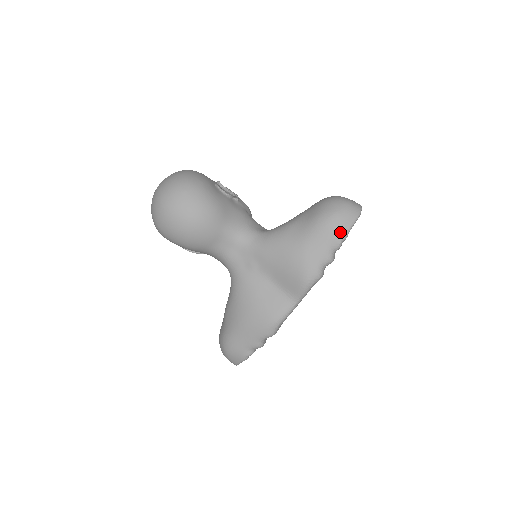
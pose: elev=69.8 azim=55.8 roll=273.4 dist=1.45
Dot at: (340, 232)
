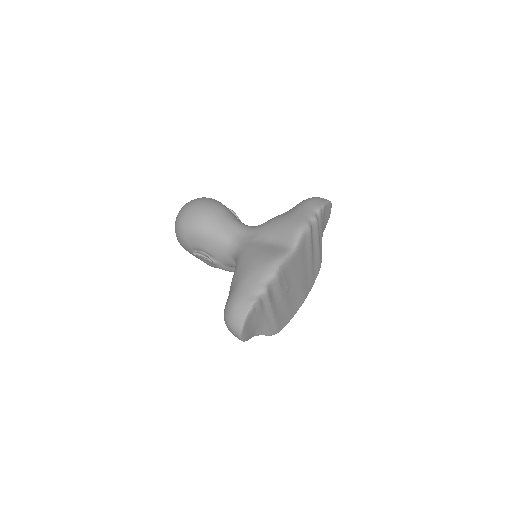
Dot at: (318, 203)
